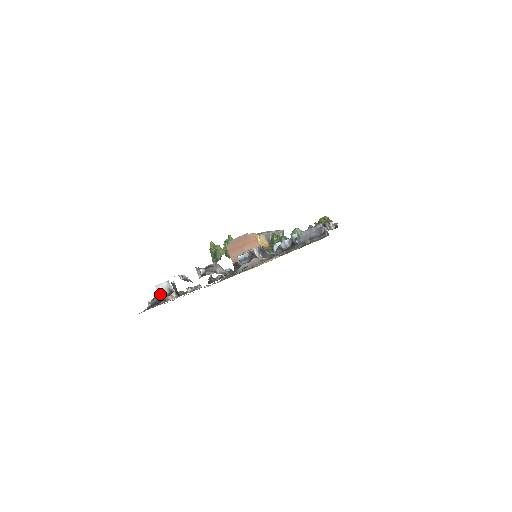
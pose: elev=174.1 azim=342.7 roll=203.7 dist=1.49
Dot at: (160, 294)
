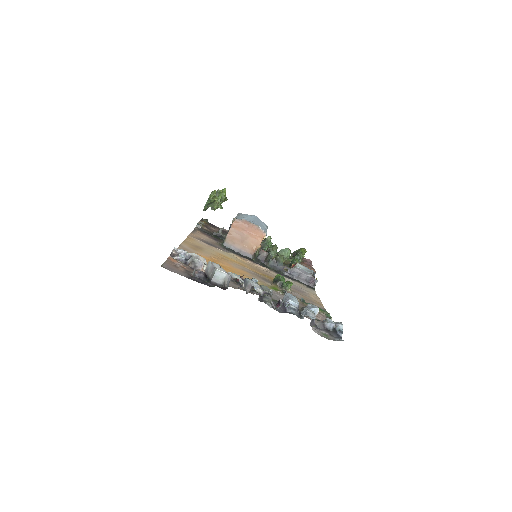
Dot at: (214, 279)
